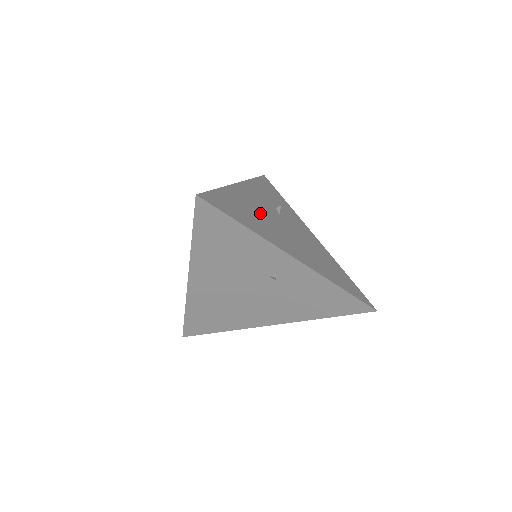
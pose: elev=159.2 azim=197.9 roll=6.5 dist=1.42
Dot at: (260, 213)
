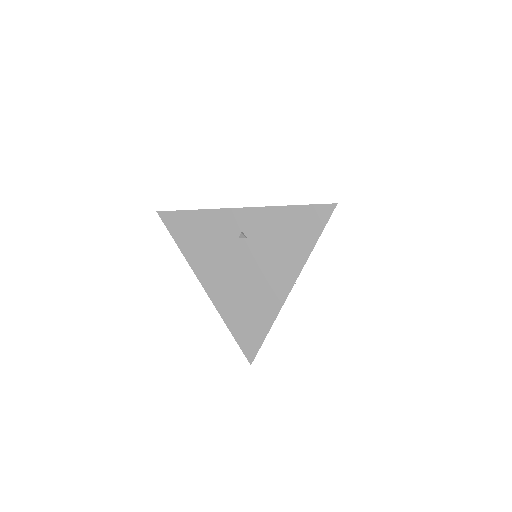
Dot at: occluded
